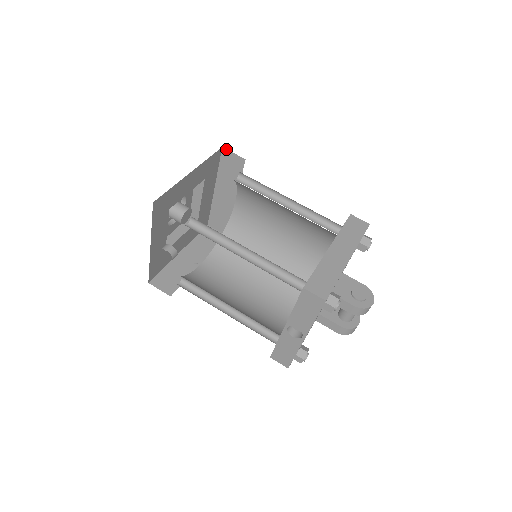
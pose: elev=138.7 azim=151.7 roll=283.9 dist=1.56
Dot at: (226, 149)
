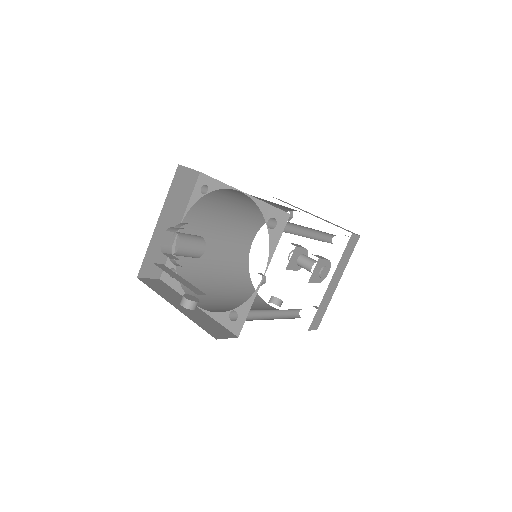
Dot at: occluded
